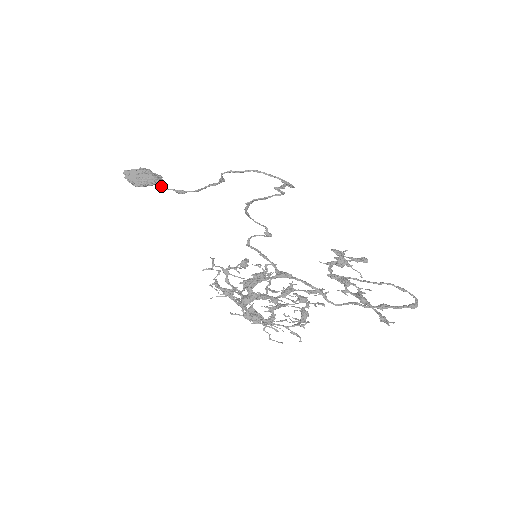
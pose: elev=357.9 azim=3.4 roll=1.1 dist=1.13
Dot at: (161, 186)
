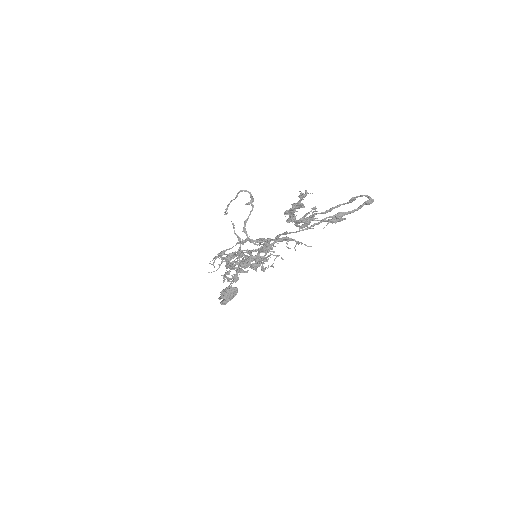
Dot at: (229, 285)
